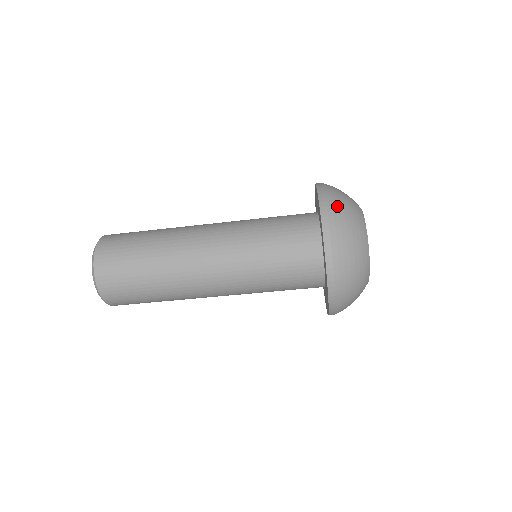
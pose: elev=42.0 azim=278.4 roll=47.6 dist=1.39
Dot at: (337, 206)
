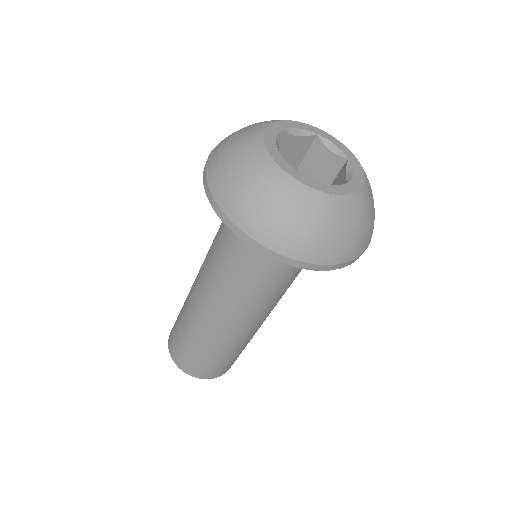
Dot at: (221, 144)
